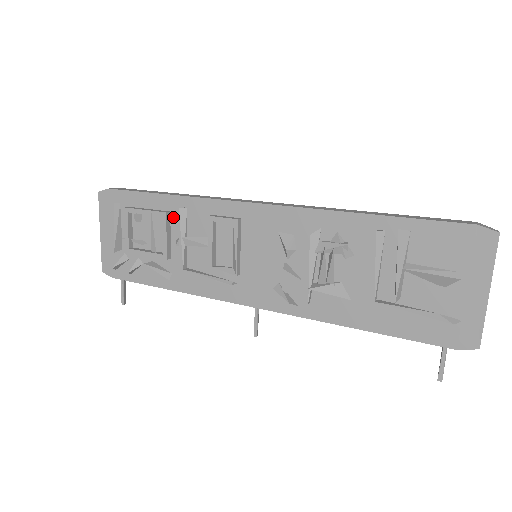
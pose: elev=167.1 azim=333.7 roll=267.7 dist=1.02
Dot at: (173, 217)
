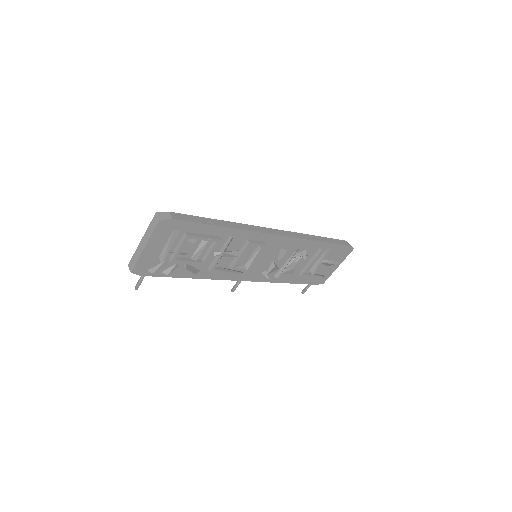
Dot at: occluded
